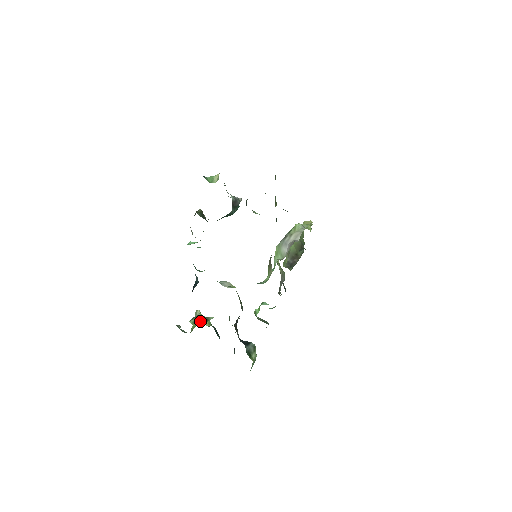
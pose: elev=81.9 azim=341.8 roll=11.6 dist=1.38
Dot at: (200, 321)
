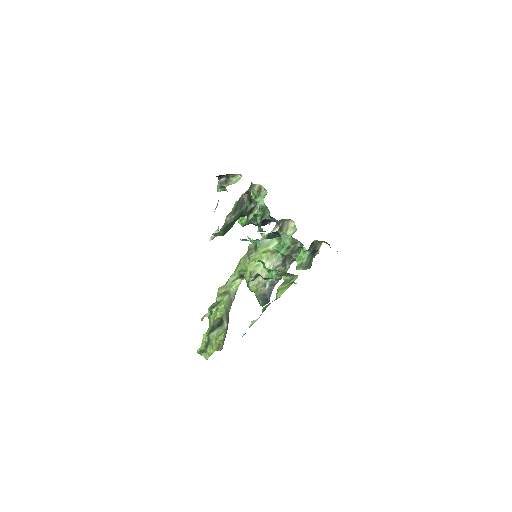
Dot at: (286, 280)
